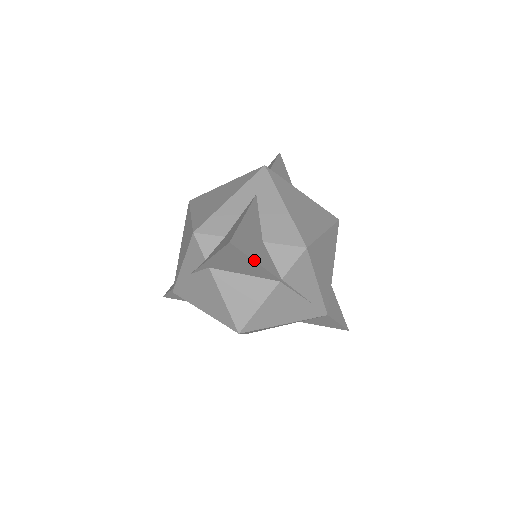
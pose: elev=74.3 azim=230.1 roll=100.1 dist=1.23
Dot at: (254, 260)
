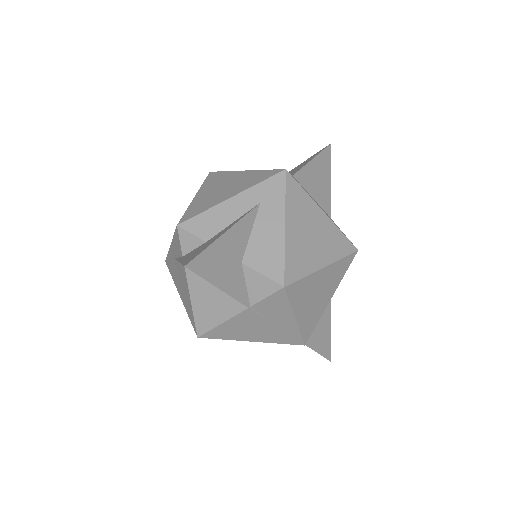
Dot at: (216, 286)
